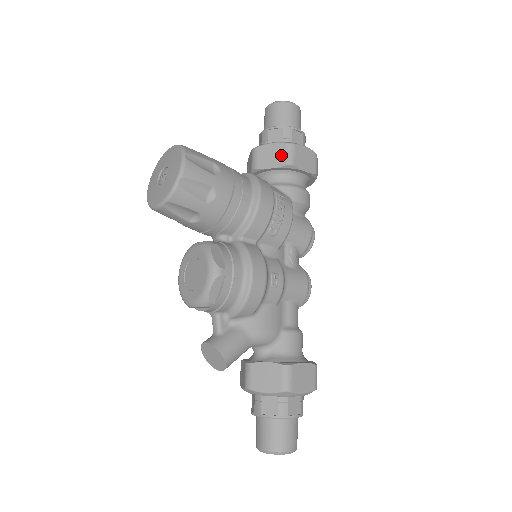
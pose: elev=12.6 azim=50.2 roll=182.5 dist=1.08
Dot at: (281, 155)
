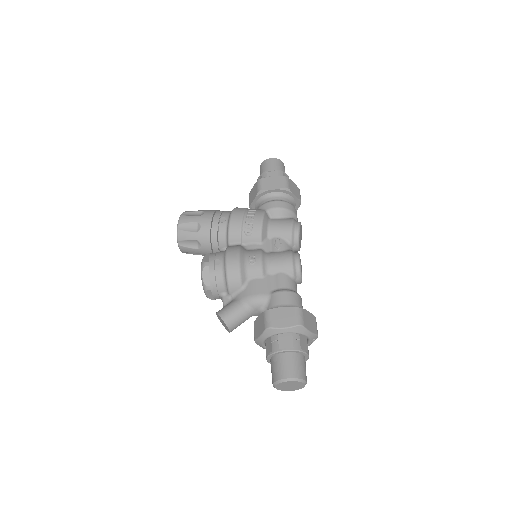
Dot at: (256, 189)
